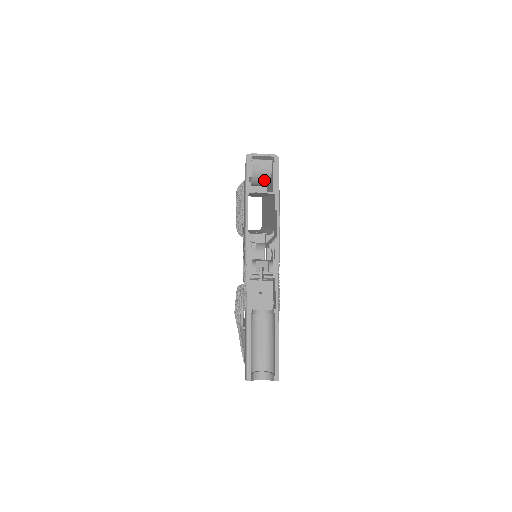
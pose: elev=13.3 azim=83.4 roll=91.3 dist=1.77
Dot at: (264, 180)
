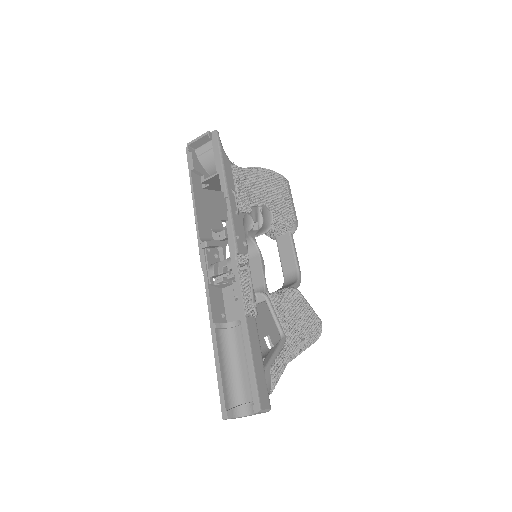
Dot at: occluded
